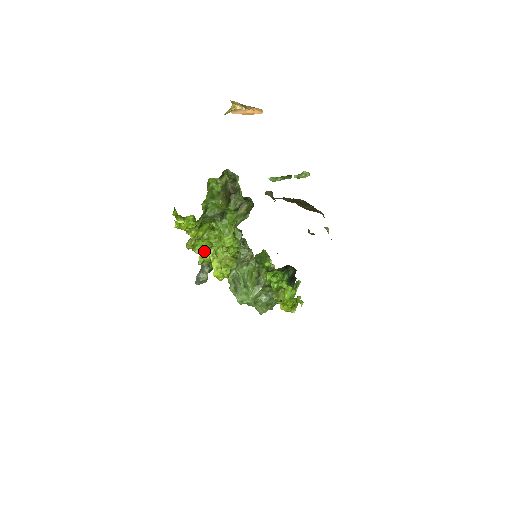
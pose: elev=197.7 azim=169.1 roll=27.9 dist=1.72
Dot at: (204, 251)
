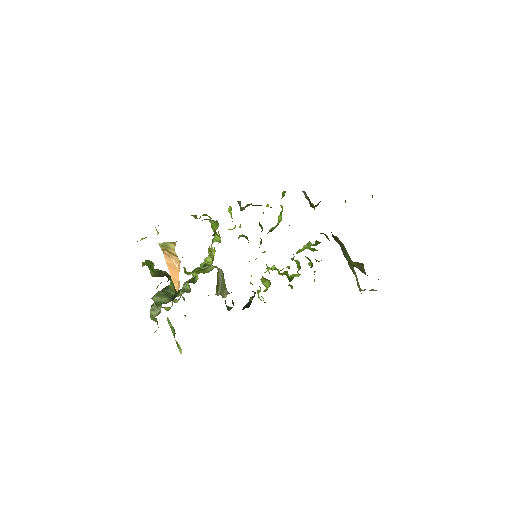
Dot at: occluded
